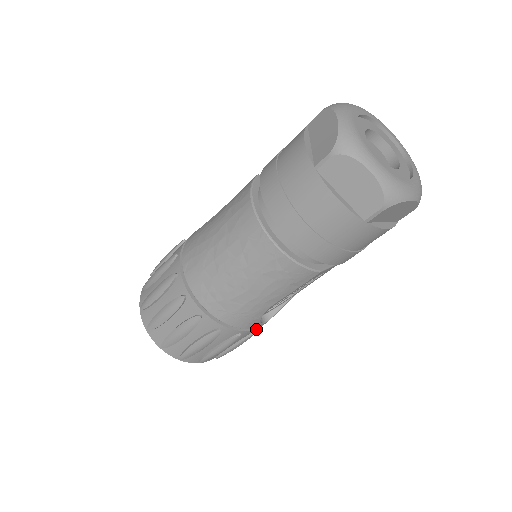
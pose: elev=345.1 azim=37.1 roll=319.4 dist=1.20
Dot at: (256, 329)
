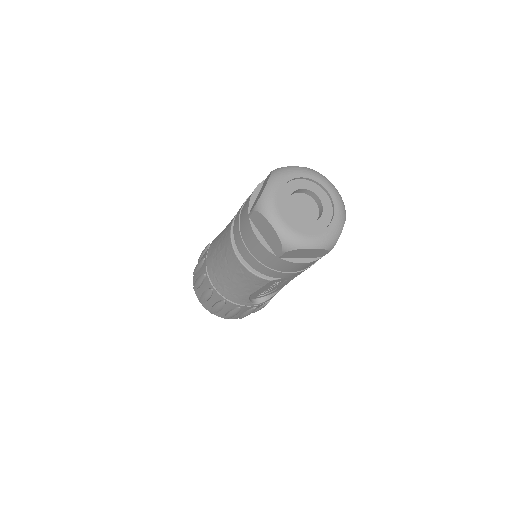
Dot at: (255, 306)
